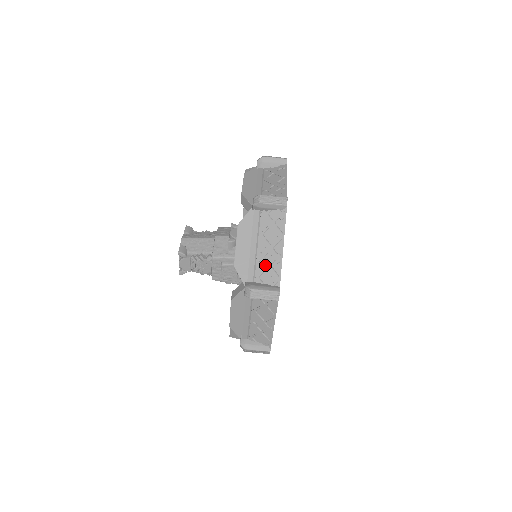
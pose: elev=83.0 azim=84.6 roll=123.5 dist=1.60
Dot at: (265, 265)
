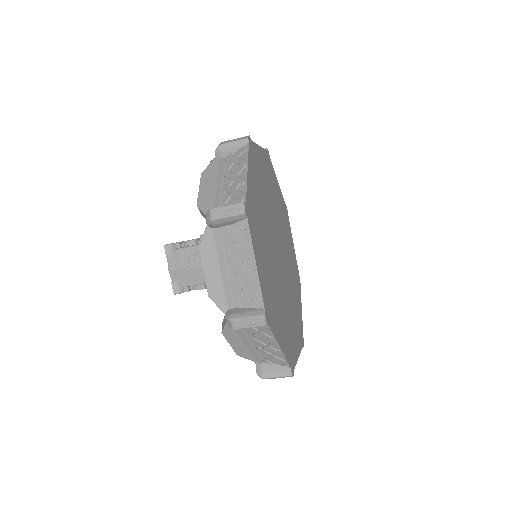
Dot at: (268, 355)
